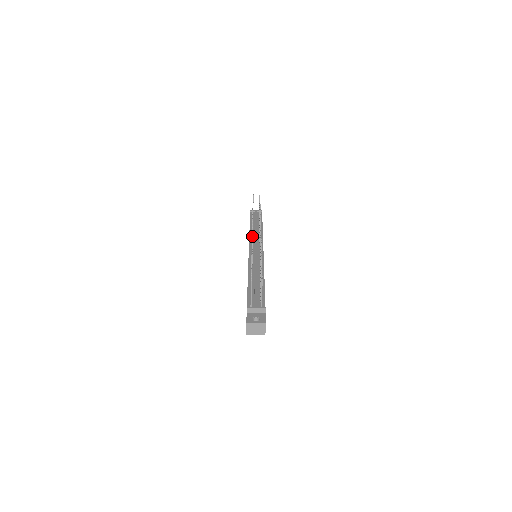
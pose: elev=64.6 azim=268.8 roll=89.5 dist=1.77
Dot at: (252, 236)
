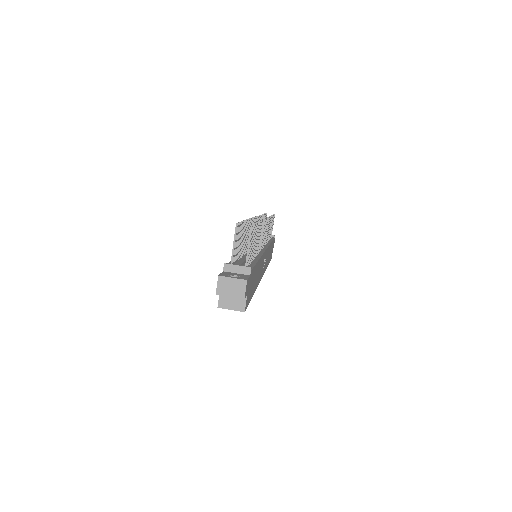
Dot at: (253, 218)
